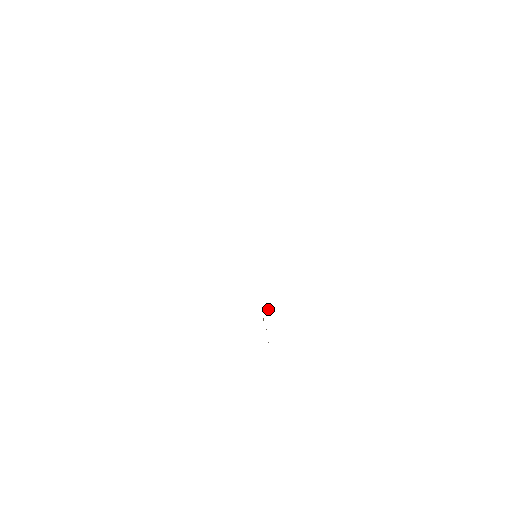
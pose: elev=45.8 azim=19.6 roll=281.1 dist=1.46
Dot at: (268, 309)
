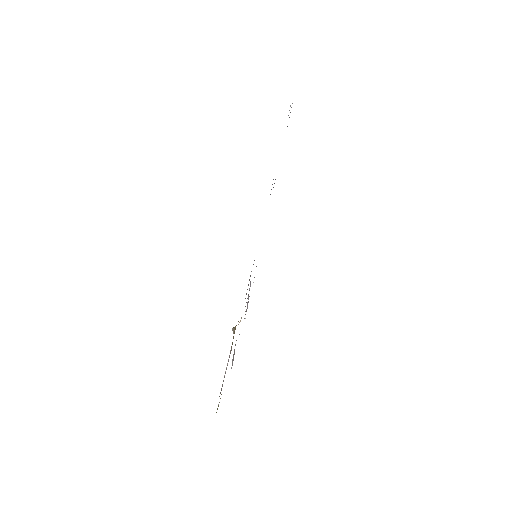
Dot at: occluded
